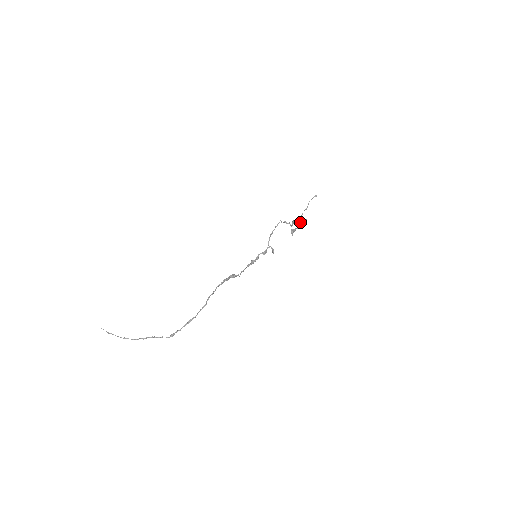
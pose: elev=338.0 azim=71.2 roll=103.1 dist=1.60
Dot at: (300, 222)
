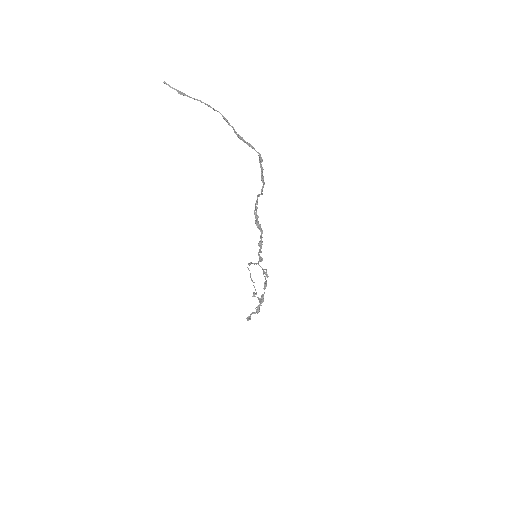
Dot at: (264, 276)
